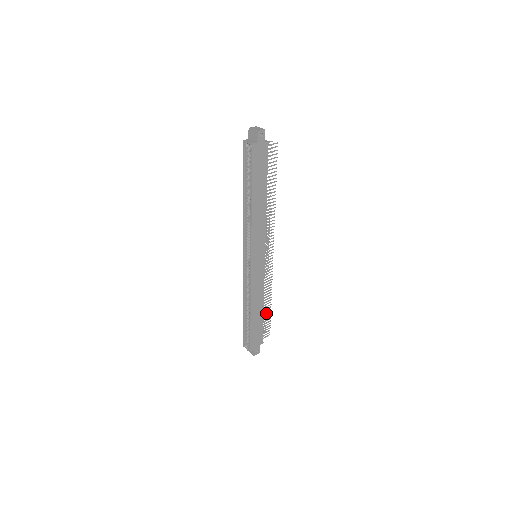
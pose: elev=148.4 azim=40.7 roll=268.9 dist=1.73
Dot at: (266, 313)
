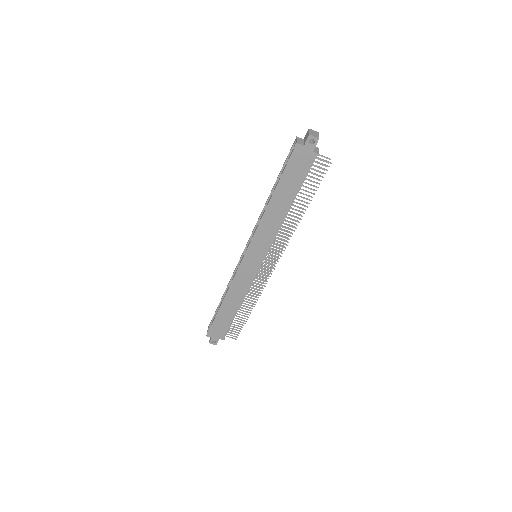
Dot at: occluded
